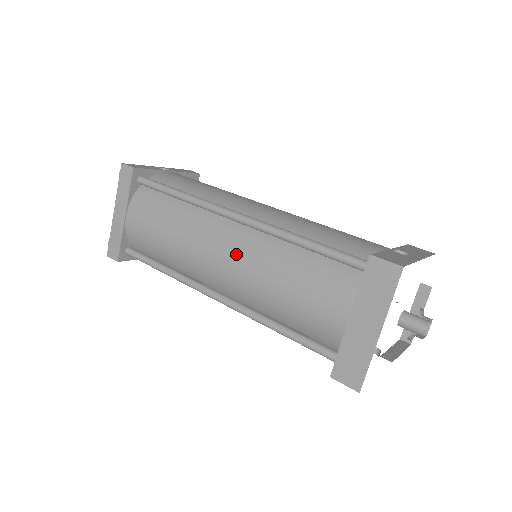
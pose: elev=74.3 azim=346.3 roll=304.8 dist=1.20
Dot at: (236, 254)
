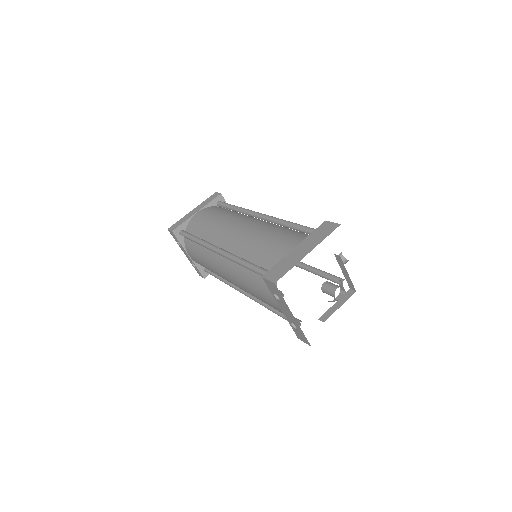
Dot at: (249, 225)
